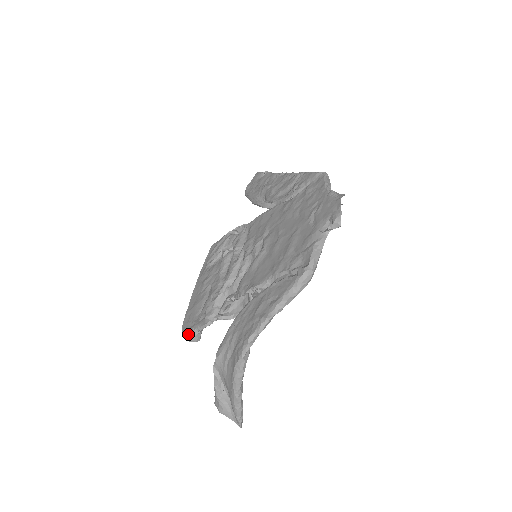
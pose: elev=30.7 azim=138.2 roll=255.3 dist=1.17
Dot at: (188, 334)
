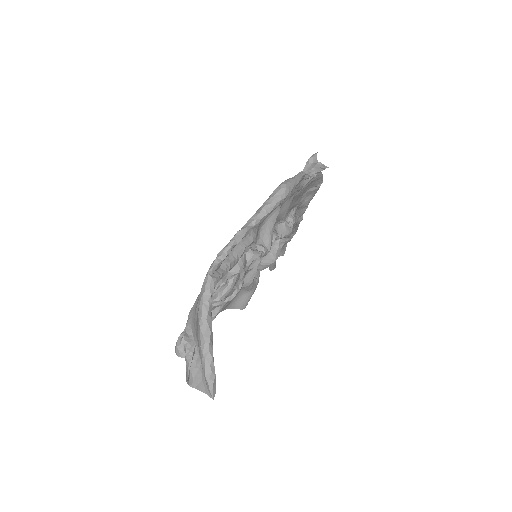
Dot at: (179, 344)
